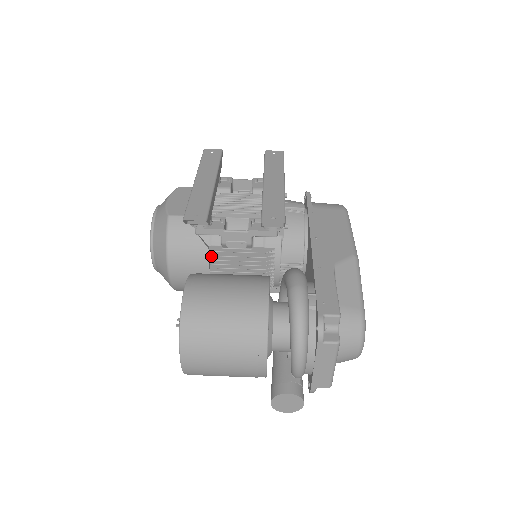
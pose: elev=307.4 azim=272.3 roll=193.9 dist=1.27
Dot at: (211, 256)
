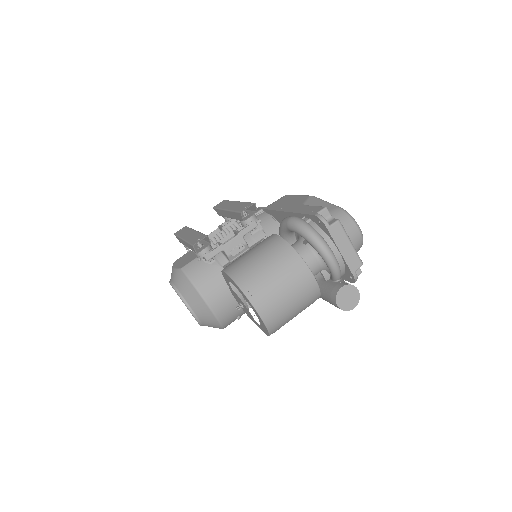
Dot at: occluded
